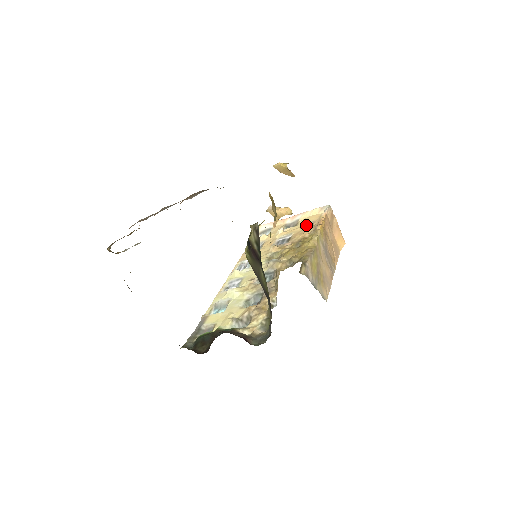
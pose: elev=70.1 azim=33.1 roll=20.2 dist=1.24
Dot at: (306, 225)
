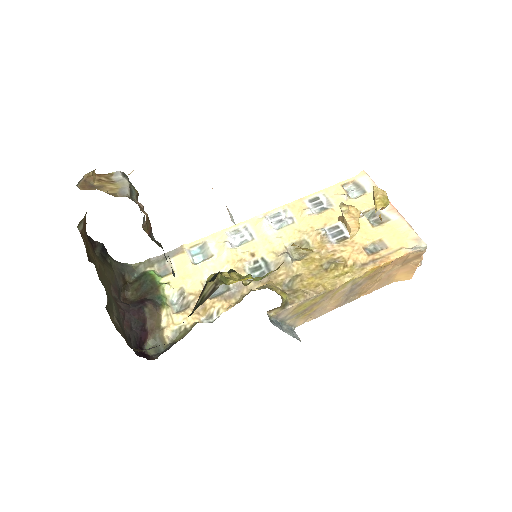
Dot at: (379, 241)
